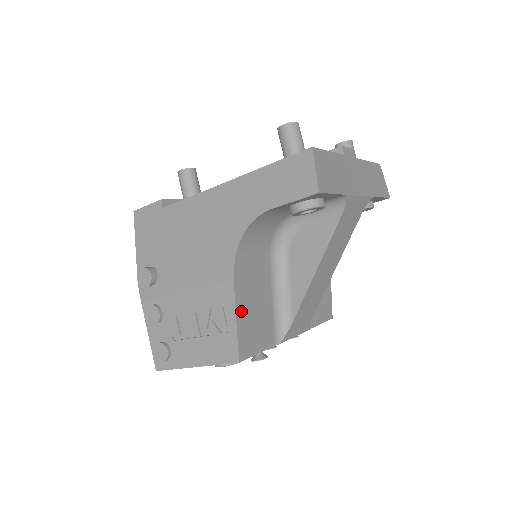
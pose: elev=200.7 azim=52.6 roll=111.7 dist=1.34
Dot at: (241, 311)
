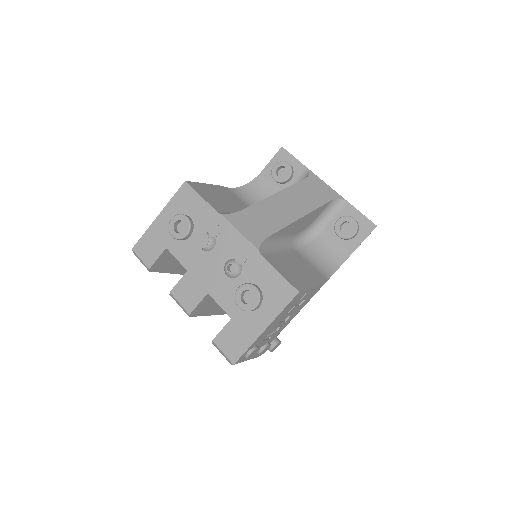
Dot at: (211, 188)
